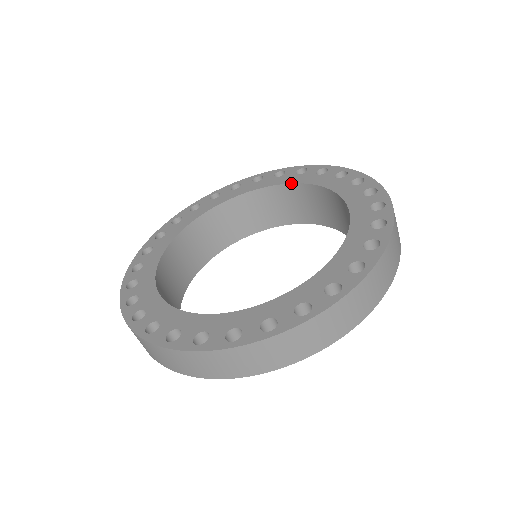
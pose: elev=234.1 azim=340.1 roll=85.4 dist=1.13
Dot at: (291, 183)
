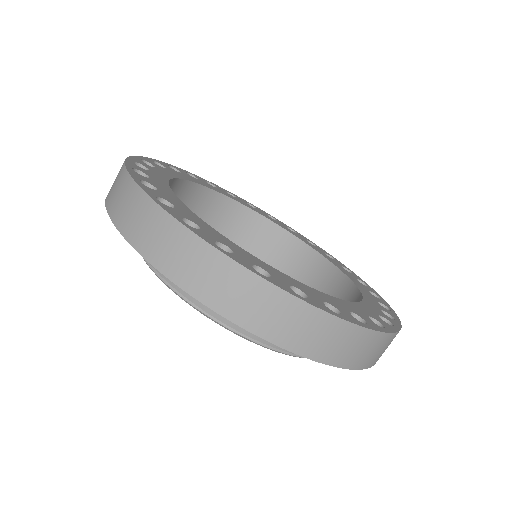
Dot at: (288, 230)
